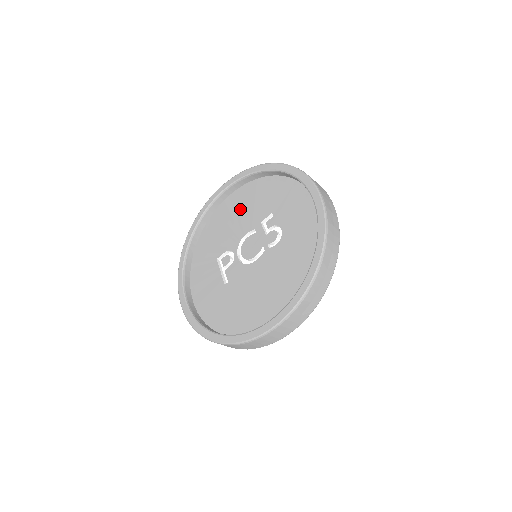
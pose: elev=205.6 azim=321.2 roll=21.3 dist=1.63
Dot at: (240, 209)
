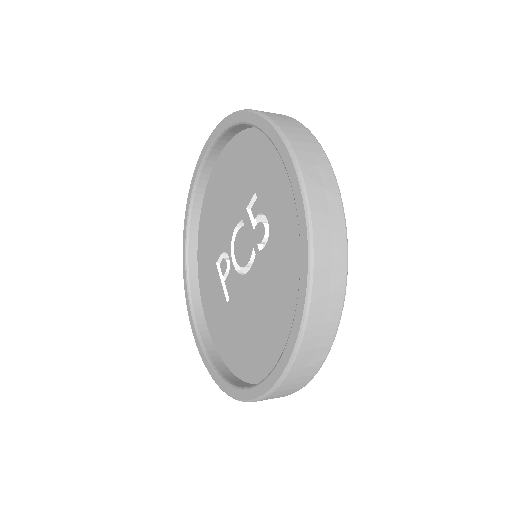
Dot at: (225, 187)
